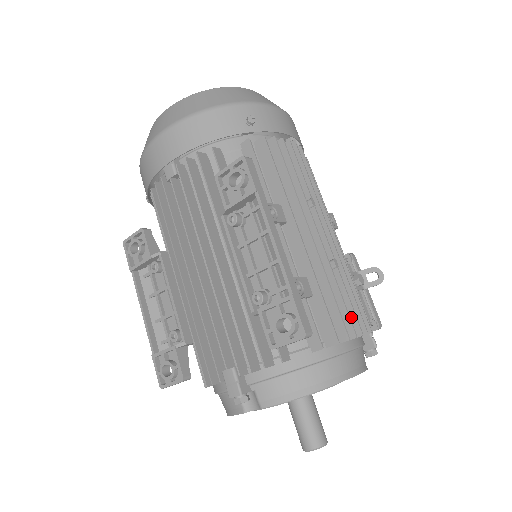
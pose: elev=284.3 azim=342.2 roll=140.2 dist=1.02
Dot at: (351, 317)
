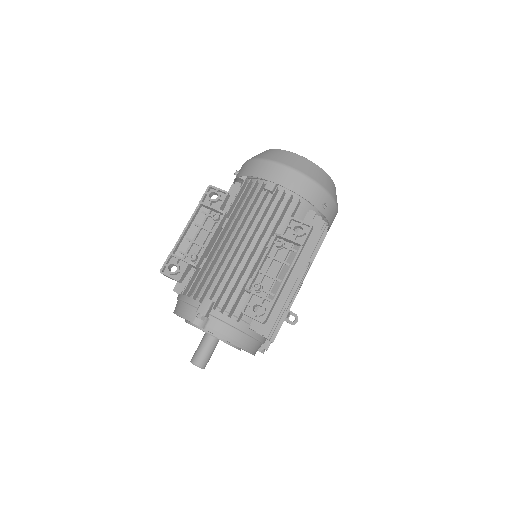
Dot at: occluded
